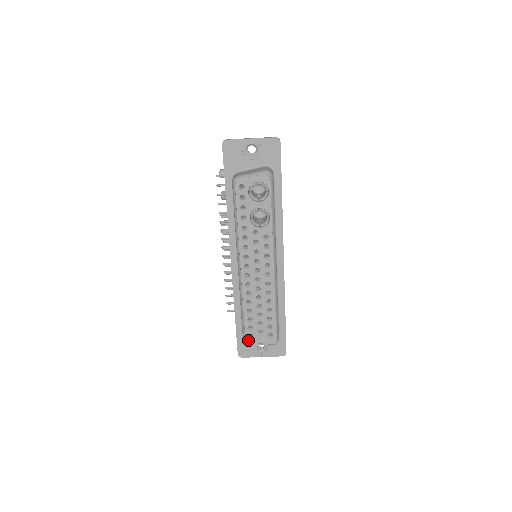
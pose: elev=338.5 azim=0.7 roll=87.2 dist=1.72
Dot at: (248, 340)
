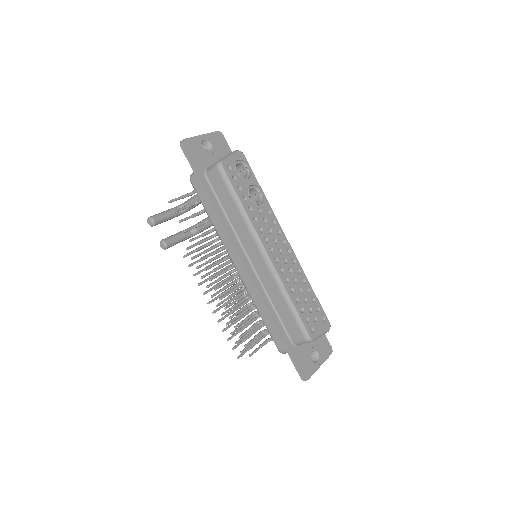
Dot at: (313, 336)
